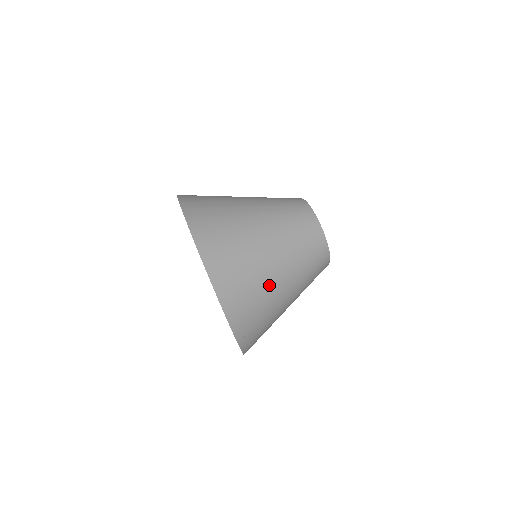
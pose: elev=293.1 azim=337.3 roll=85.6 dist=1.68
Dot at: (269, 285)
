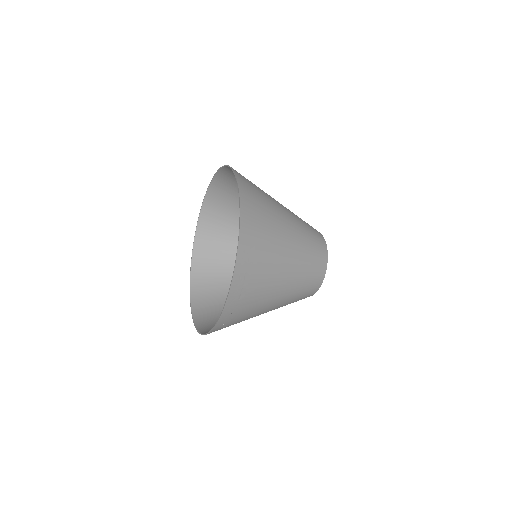
Dot at: (279, 238)
